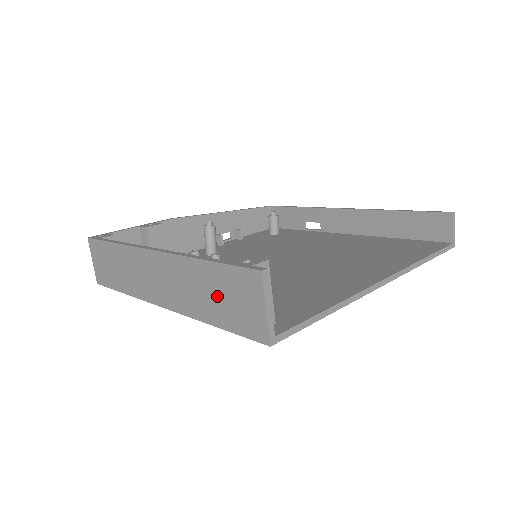
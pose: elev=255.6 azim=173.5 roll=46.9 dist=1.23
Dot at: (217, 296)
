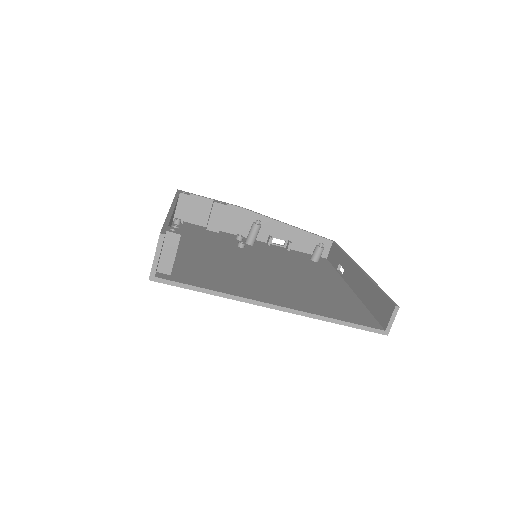
Dot at: occluded
